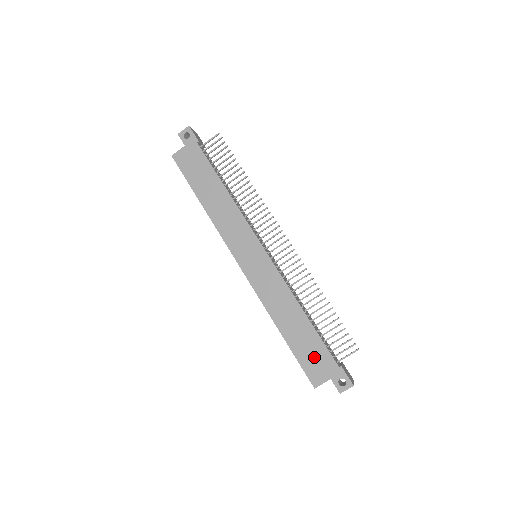
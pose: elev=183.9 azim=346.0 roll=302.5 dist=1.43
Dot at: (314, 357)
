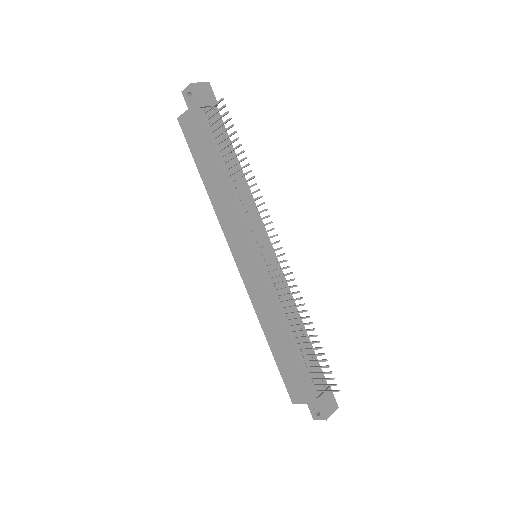
Dot at: (295, 378)
